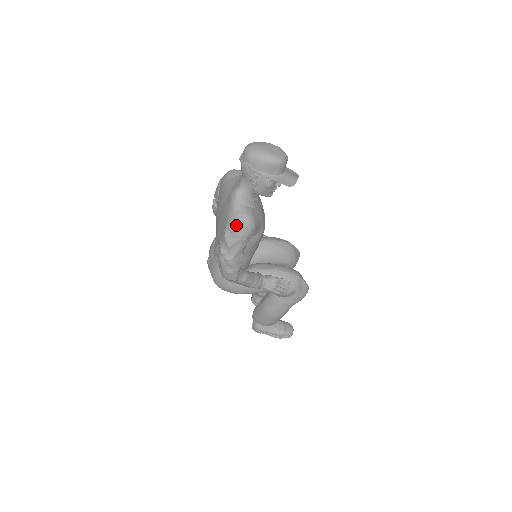
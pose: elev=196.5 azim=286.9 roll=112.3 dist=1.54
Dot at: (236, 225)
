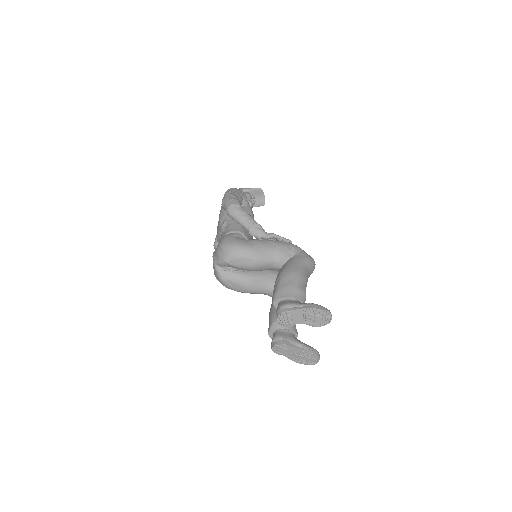
Dot at: (232, 188)
